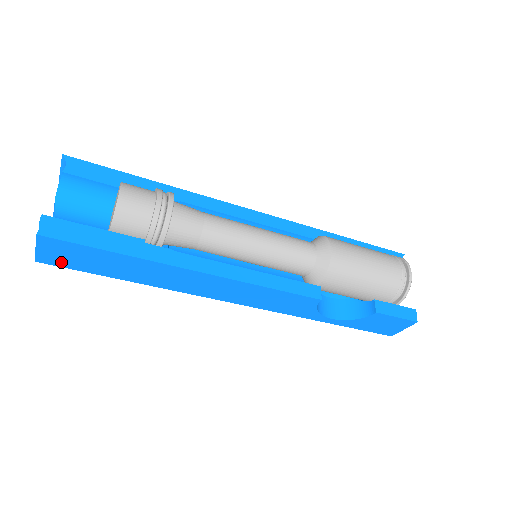
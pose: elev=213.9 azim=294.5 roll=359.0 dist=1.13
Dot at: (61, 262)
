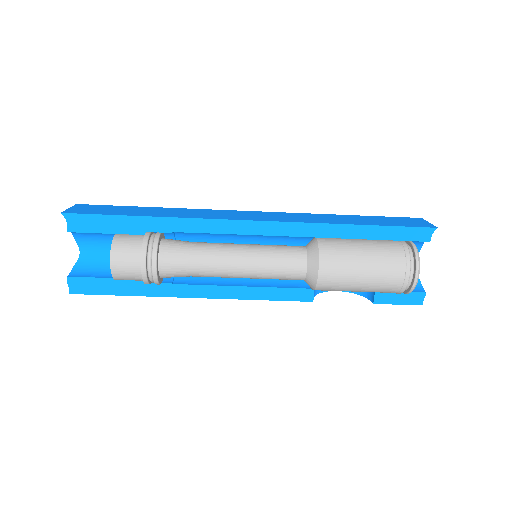
Dot at: occluded
